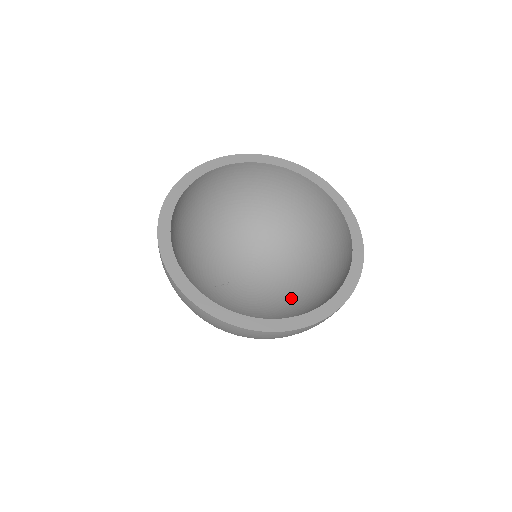
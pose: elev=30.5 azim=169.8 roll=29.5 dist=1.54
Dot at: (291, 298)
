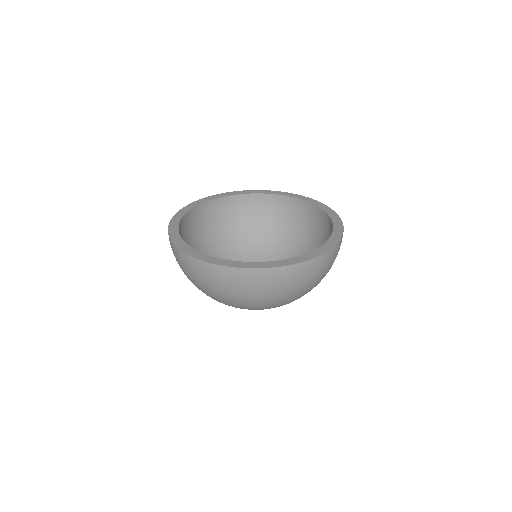
Dot at: occluded
